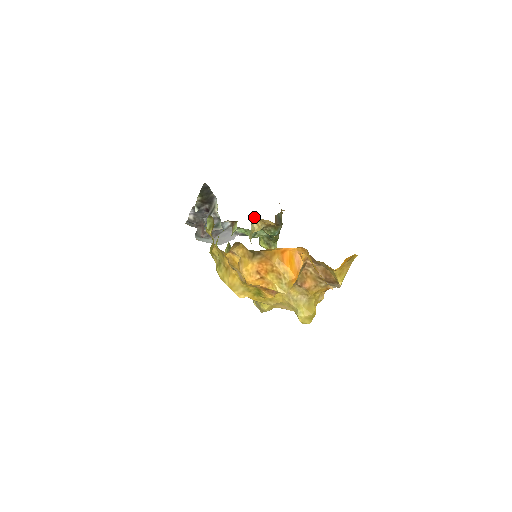
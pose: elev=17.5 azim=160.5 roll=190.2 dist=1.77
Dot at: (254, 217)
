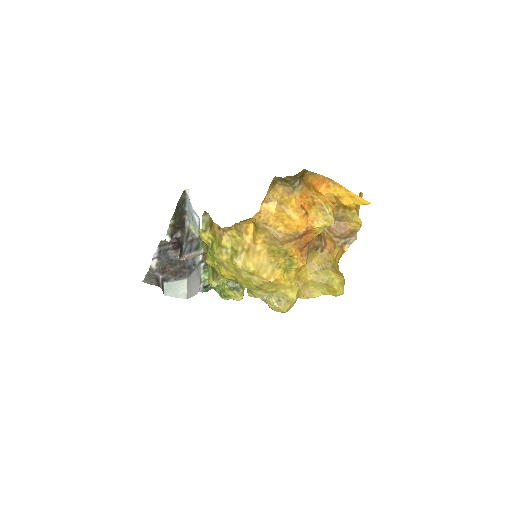
Dot at: occluded
